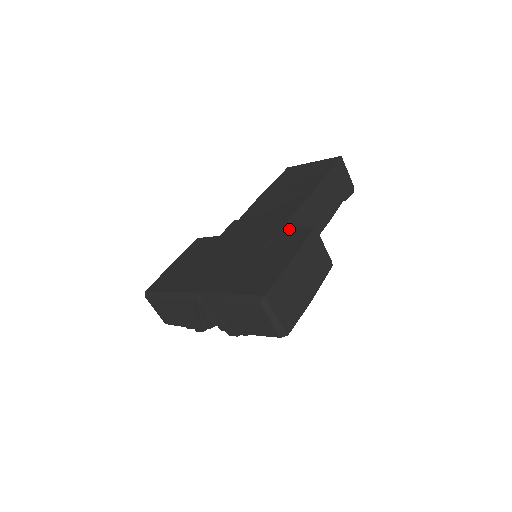
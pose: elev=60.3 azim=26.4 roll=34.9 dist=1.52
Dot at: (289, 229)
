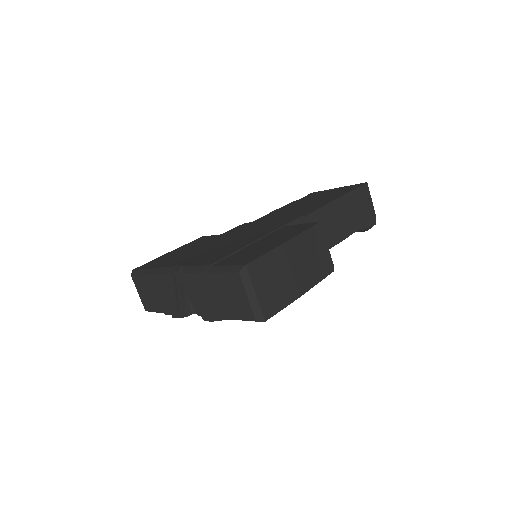
Dot at: occluded
